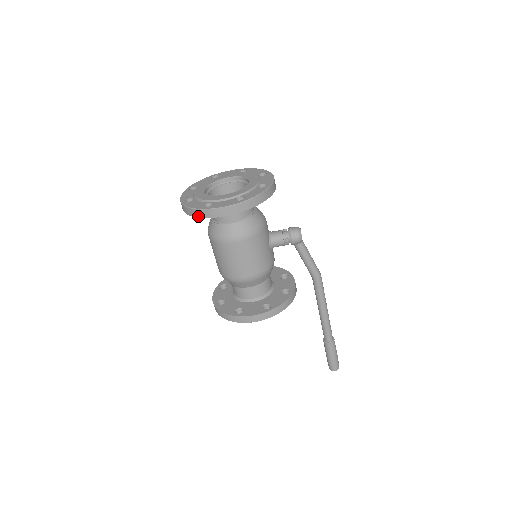
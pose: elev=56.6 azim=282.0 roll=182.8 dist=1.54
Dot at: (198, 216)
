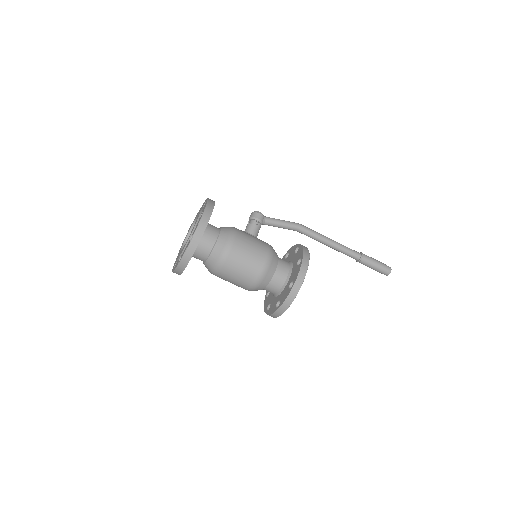
Dot at: (194, 249)
